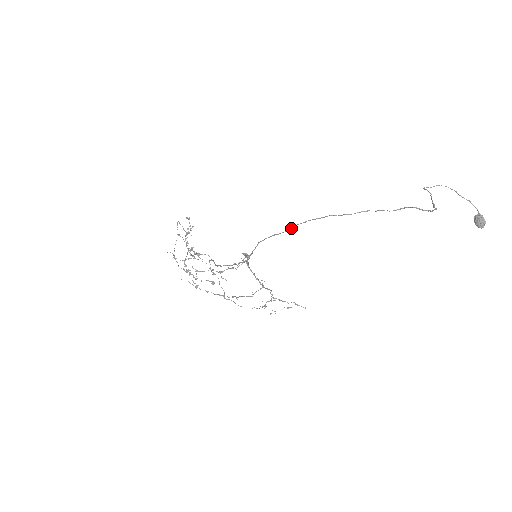
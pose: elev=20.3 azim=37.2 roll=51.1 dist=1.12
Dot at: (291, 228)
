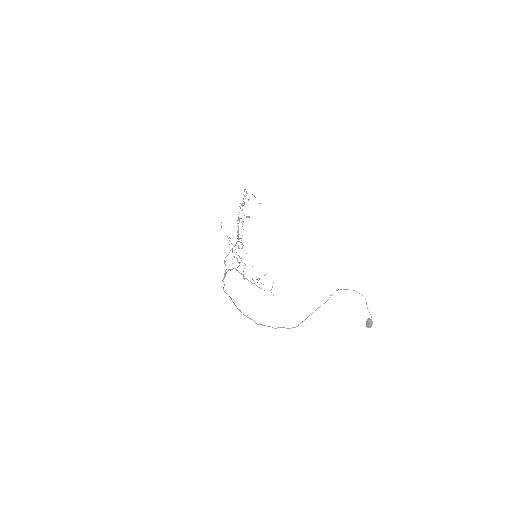
Dot at: (226, 293)
